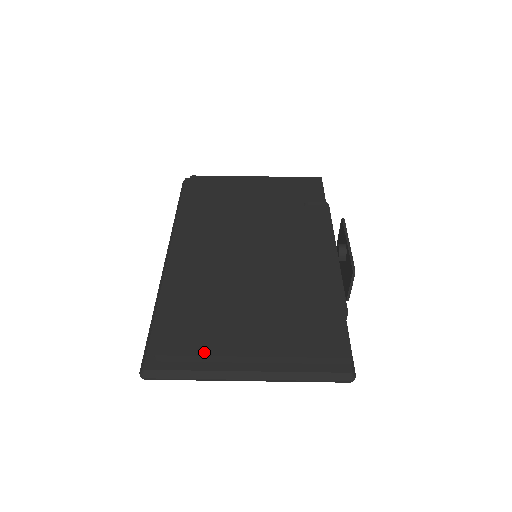
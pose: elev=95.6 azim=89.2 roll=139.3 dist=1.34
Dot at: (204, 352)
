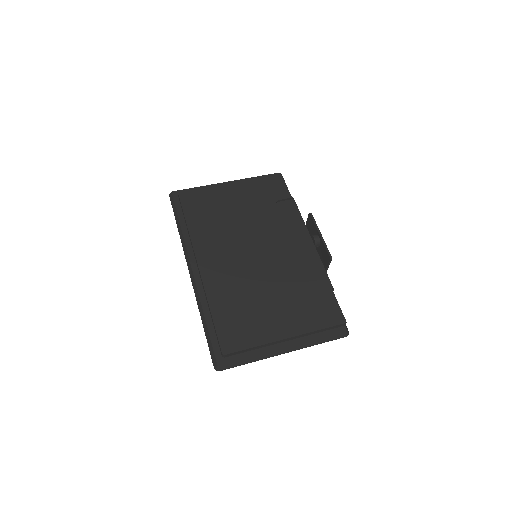
Dot at: (255, 344)
